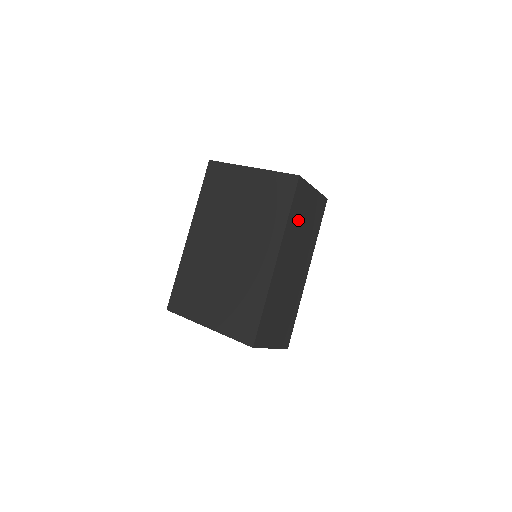
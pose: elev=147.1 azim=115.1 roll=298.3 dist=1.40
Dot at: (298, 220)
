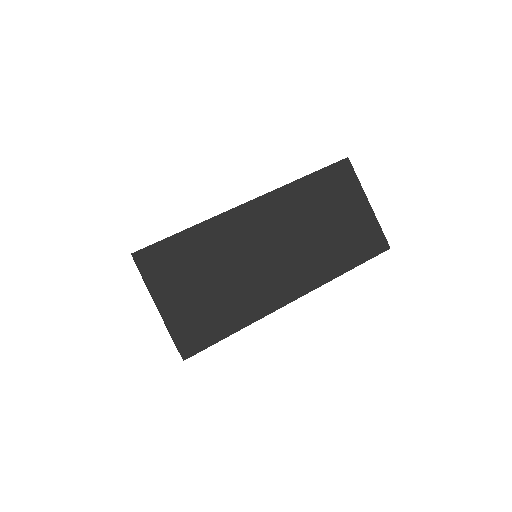
Dot at: (317, 204)
